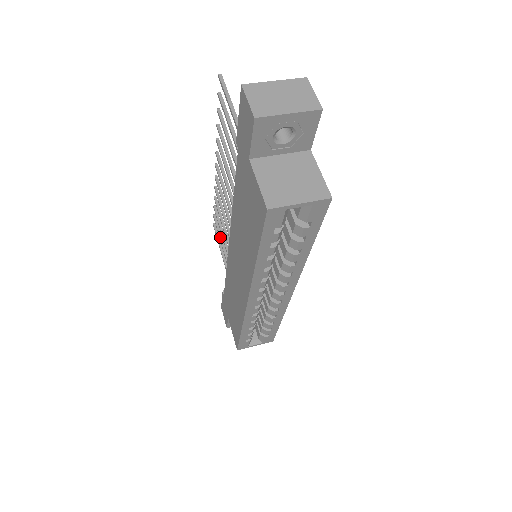
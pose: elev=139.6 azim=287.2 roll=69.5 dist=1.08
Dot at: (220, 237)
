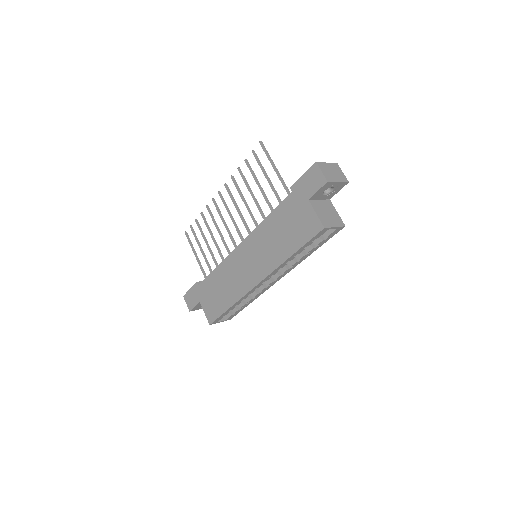
Dot at: (198, 242)
